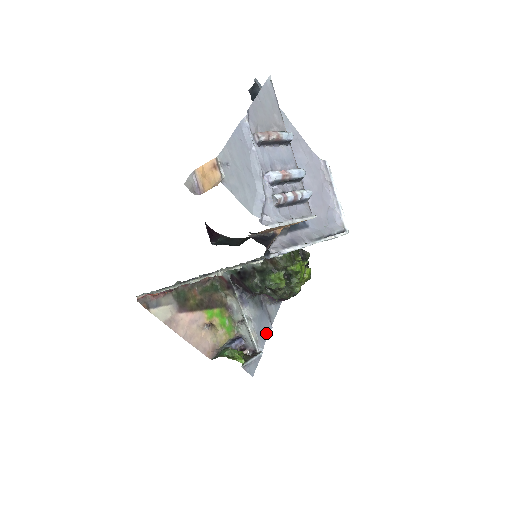
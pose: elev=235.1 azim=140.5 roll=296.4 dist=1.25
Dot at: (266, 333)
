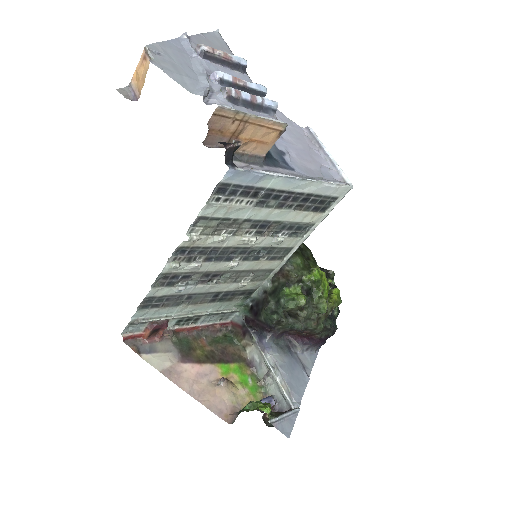
Dot at: (302, 386)
